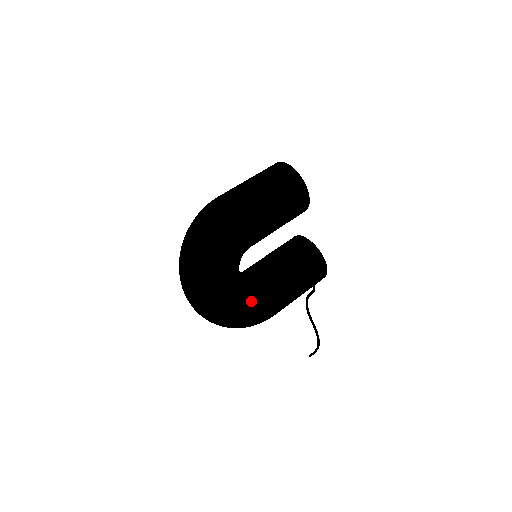
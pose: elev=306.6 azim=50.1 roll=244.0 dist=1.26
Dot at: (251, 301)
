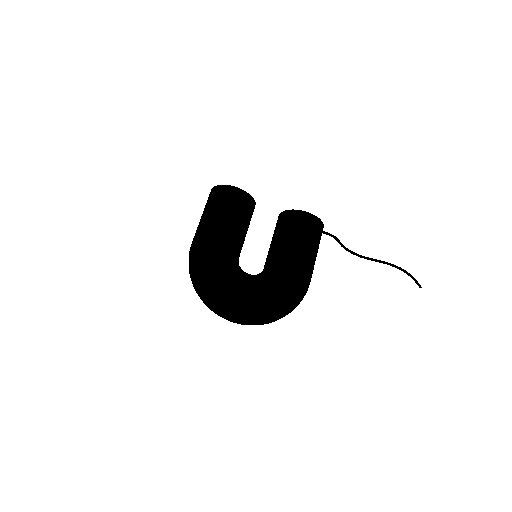
Dot at: (272, 282)
